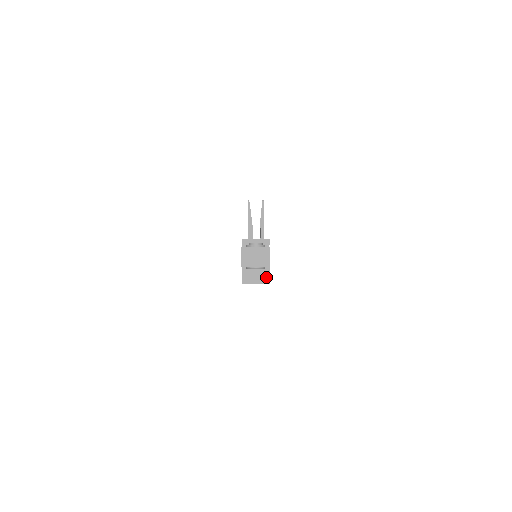
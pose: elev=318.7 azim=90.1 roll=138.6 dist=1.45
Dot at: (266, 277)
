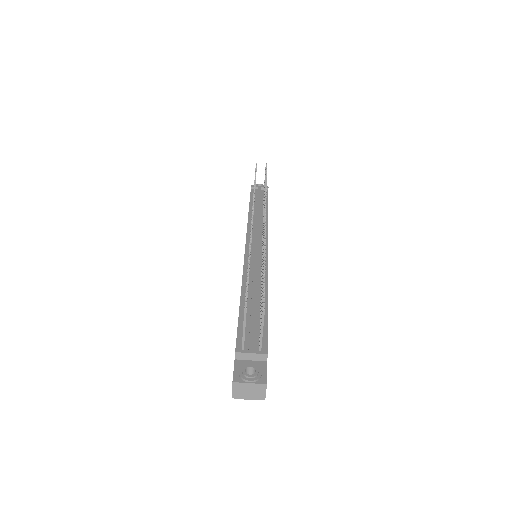
Dot at: occluded
